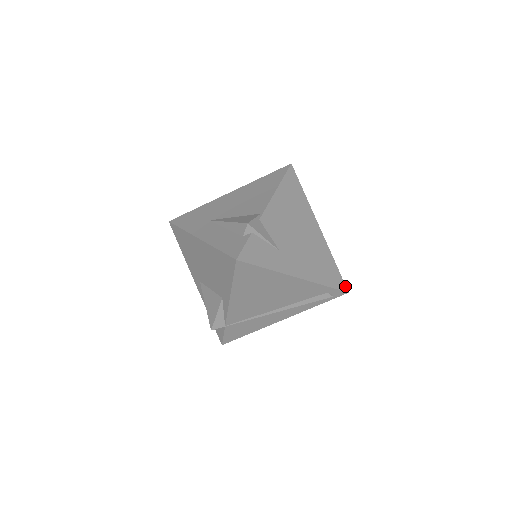
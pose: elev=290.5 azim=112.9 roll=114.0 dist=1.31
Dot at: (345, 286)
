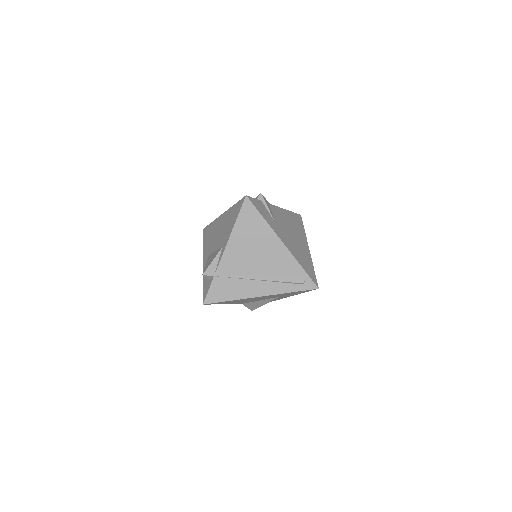
Dot at: (317, 284)
